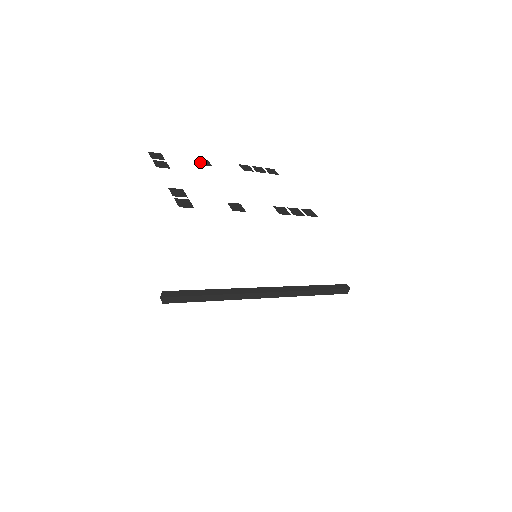
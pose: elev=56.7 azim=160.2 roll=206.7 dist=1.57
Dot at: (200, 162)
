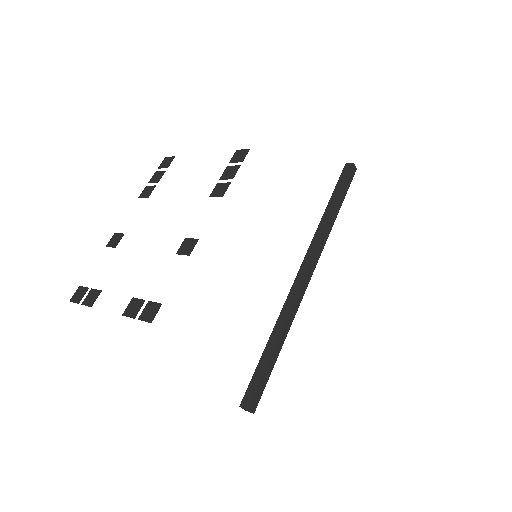
Dot at: (112, 245)
